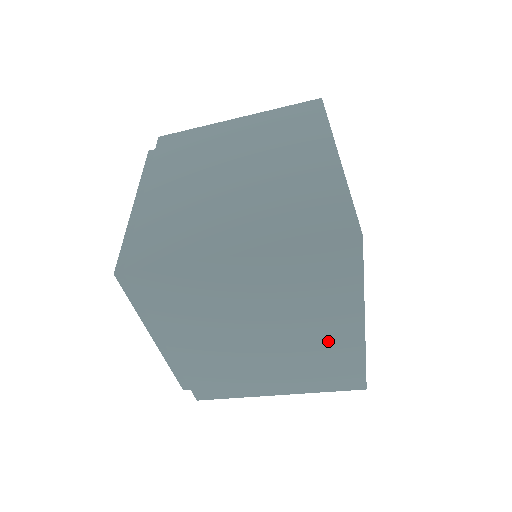
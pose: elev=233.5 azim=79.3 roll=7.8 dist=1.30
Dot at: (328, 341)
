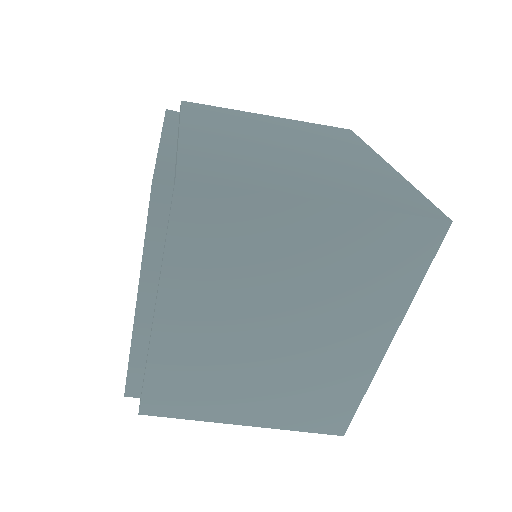
Dot at: occluded
